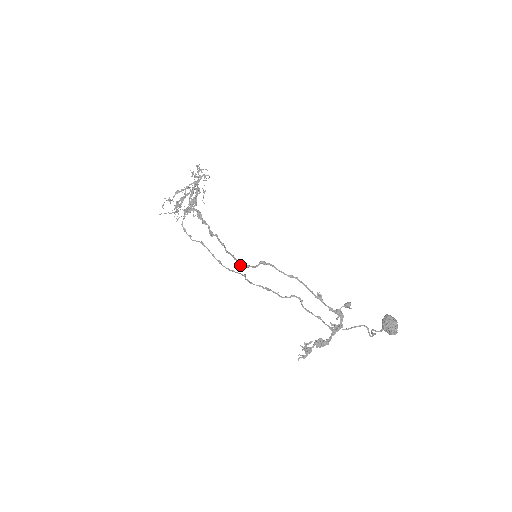
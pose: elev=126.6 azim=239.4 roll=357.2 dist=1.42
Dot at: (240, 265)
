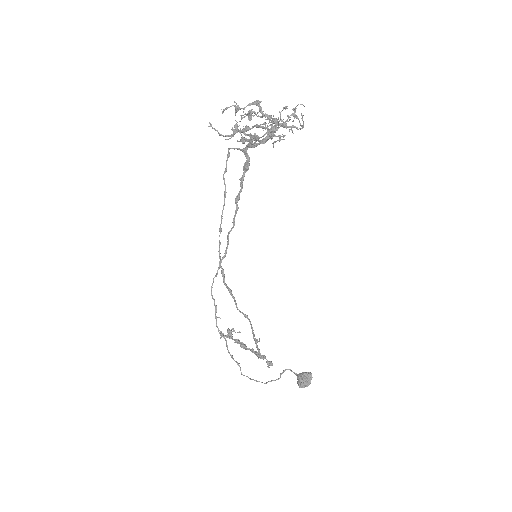
Dot at: (220, 265)
